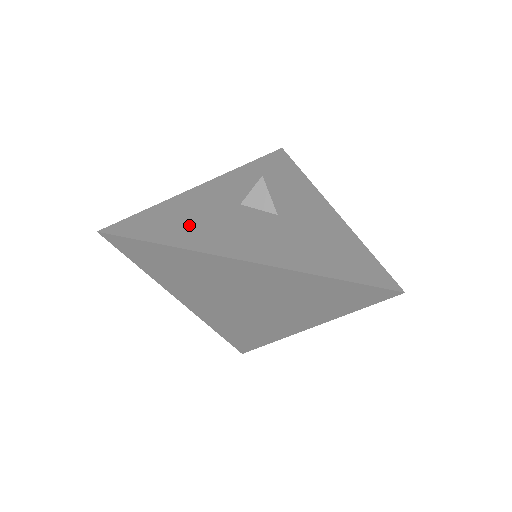
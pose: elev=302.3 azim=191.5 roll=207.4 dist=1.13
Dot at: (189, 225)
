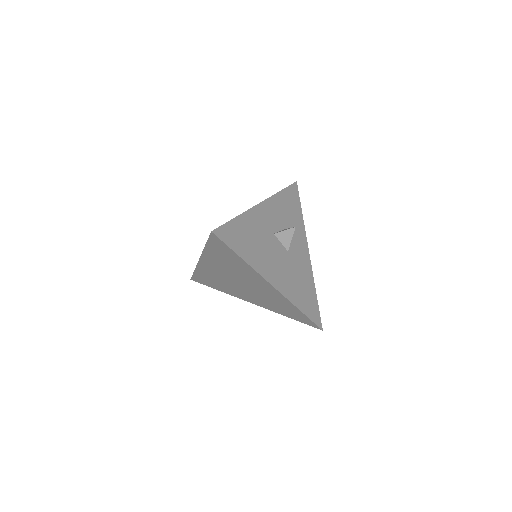
Dot at: (252, 244)
